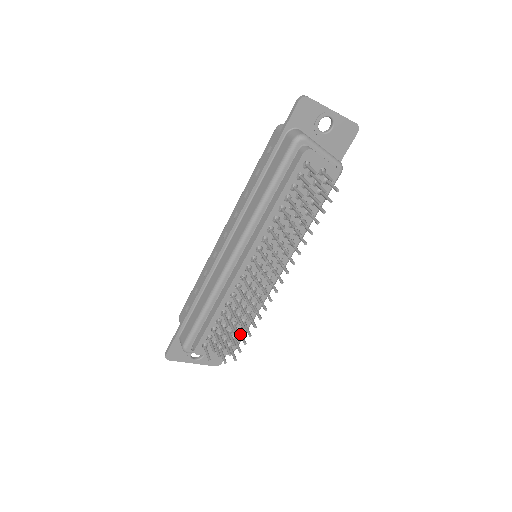
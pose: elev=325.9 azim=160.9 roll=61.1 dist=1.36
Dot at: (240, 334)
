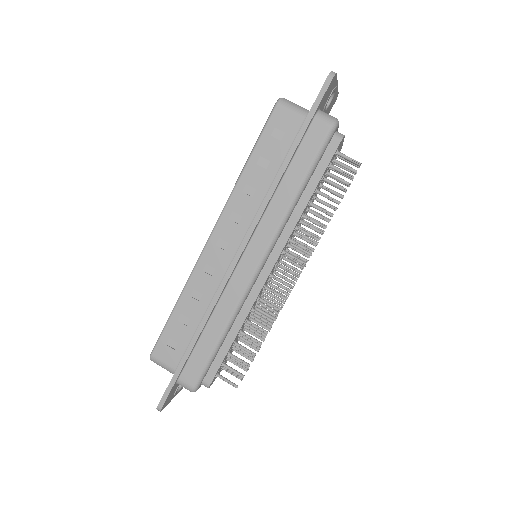
Dot at: (246, 343)
